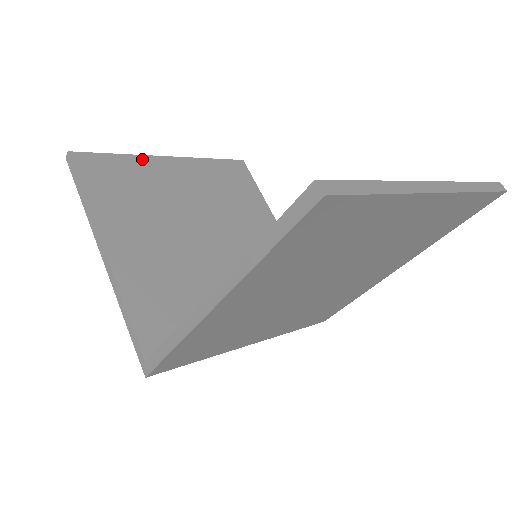
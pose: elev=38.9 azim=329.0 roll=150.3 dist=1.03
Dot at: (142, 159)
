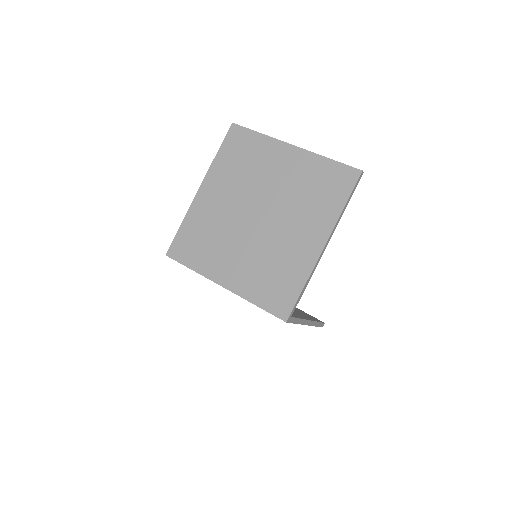
Dot at: occluded
